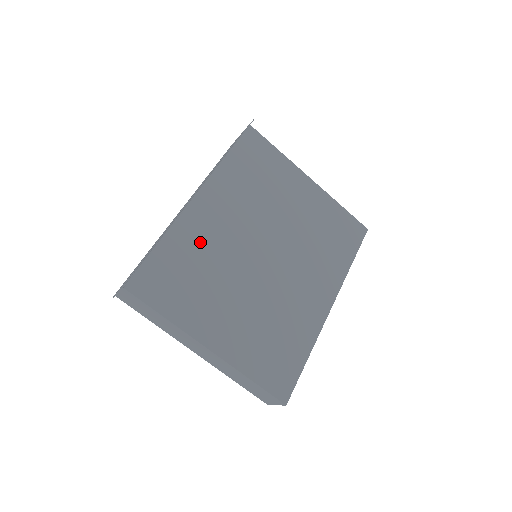
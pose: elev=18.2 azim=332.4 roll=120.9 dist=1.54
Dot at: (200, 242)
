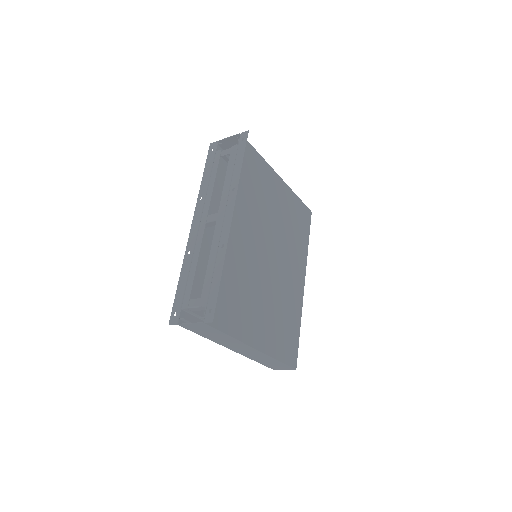
Dot at: (235, 261)
